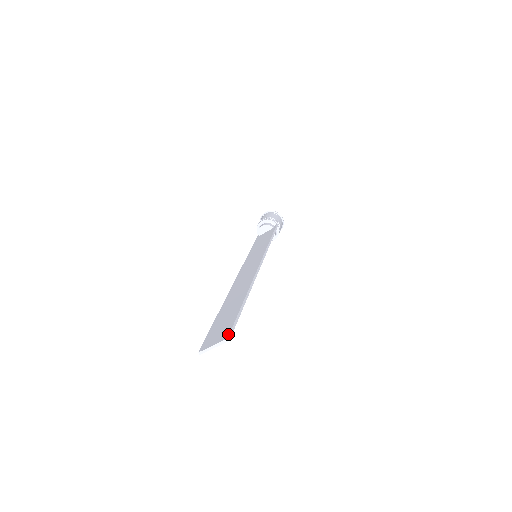
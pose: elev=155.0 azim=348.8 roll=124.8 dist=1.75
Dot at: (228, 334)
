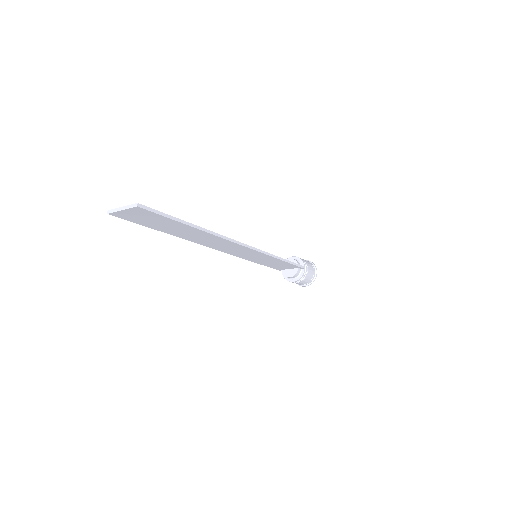
Dot at: (143, 205)
